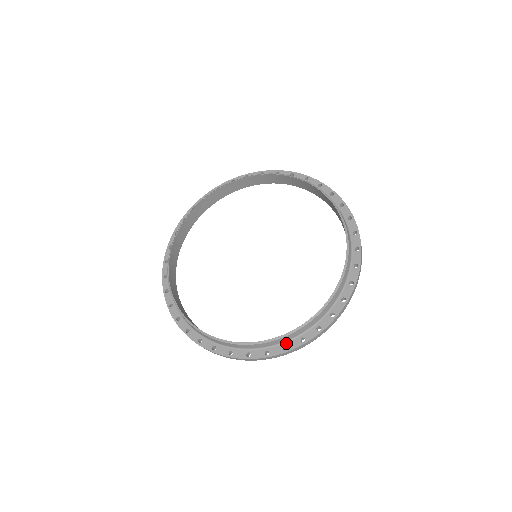
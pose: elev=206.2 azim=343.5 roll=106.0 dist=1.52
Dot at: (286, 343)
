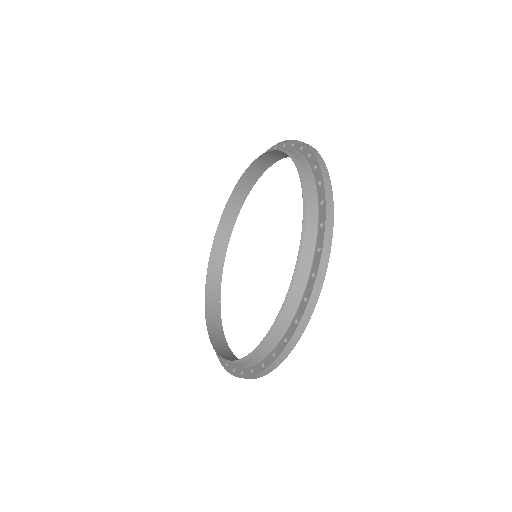
Dot at: (235, 367)
